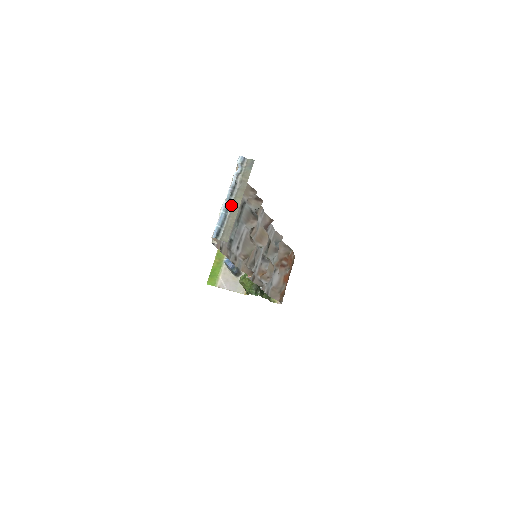
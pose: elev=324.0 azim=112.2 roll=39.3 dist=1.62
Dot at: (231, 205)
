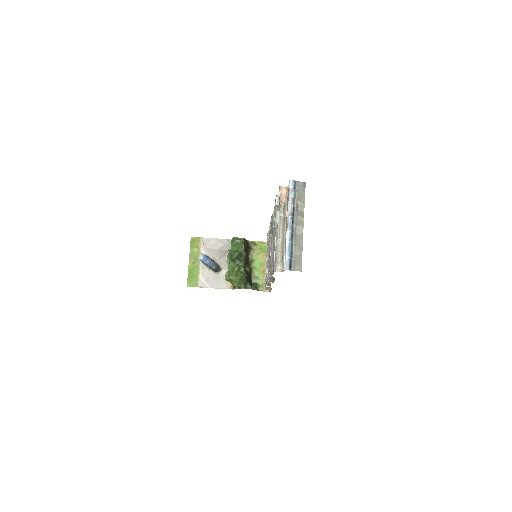
Dot at: (294, 233)
